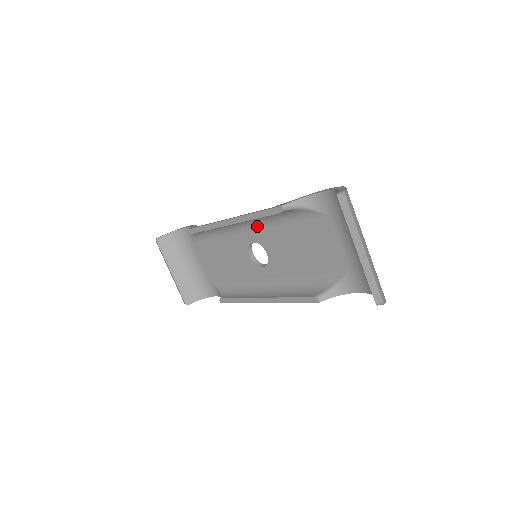
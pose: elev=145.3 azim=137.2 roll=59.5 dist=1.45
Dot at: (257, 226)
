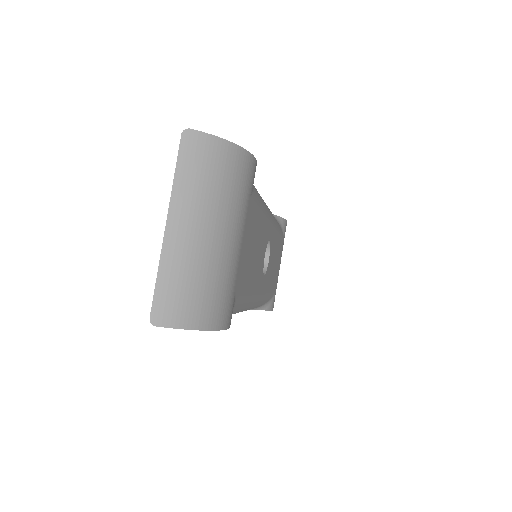
Dot at: occluded
